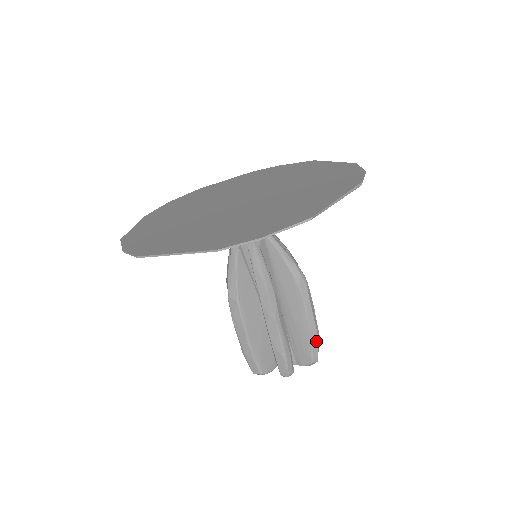
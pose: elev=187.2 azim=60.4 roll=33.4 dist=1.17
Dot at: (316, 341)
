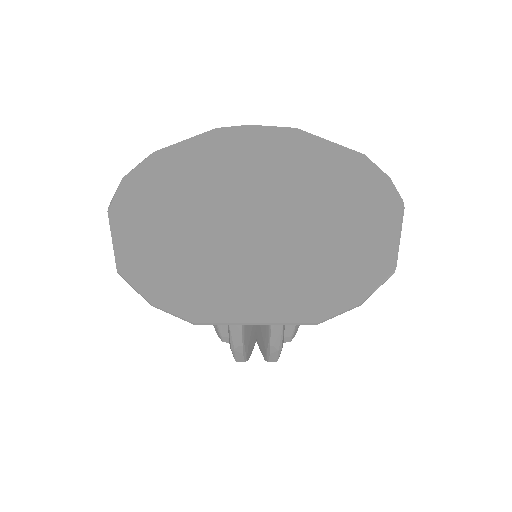
Dot at: occluded
